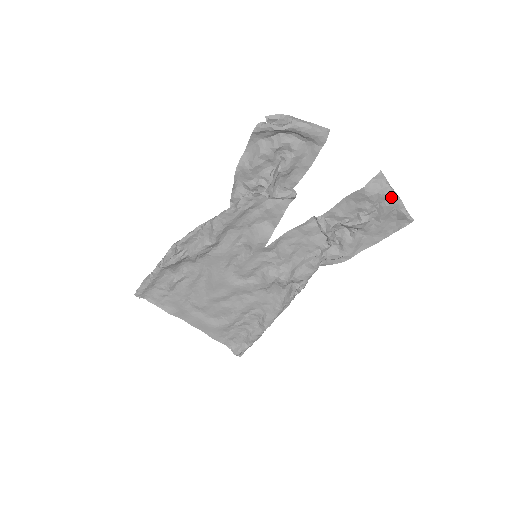
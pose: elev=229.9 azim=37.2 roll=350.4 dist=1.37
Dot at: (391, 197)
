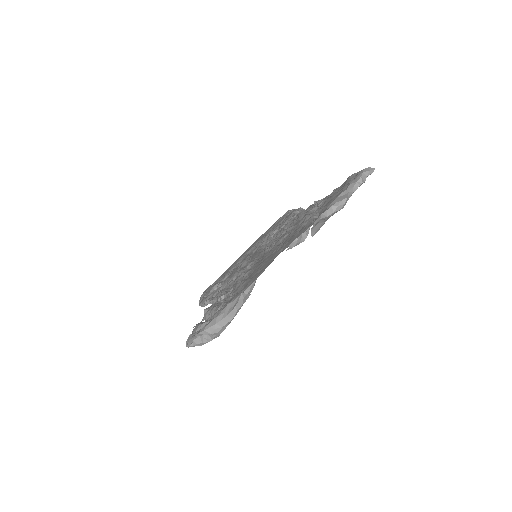
Dot at: (342, 208)
